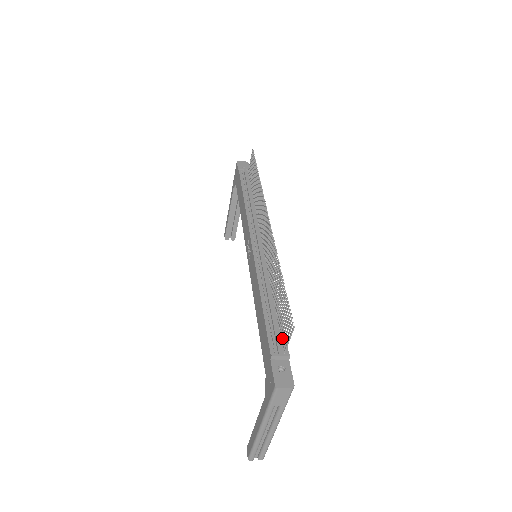
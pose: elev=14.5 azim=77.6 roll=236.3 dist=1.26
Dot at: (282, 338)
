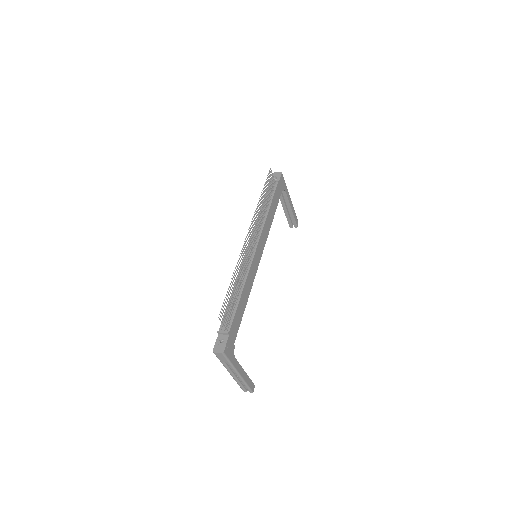
Dot at: (229, 321)
